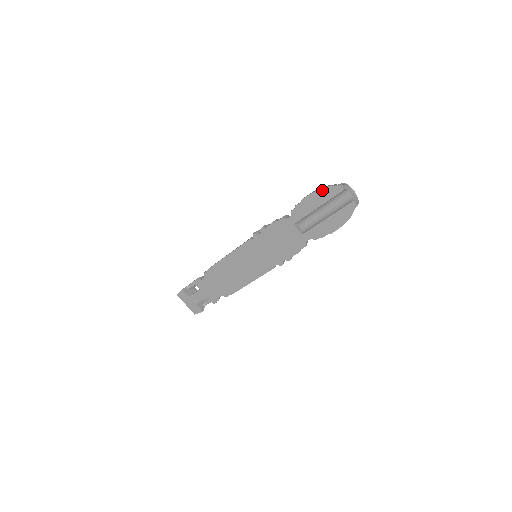
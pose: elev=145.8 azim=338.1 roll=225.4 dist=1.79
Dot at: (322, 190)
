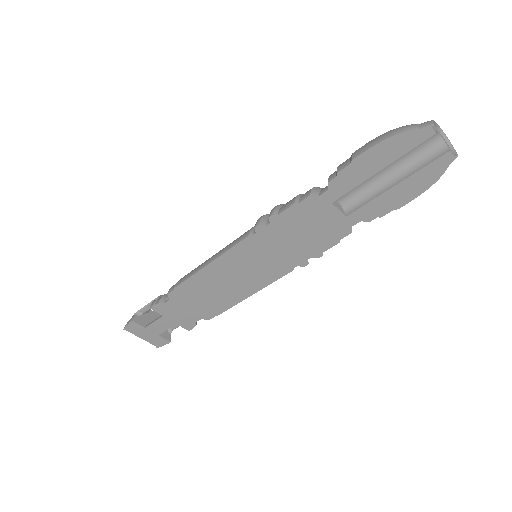
Dot at: (394, 139)
